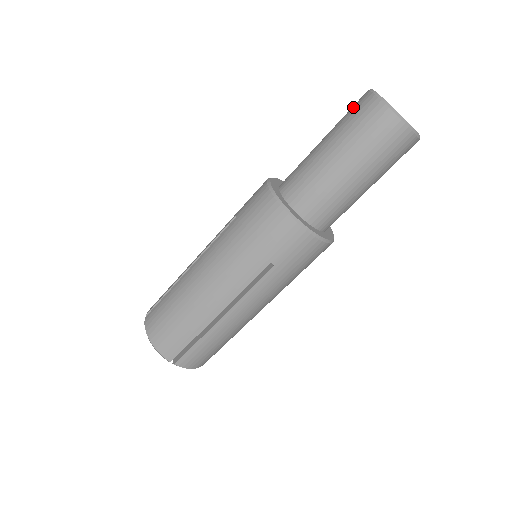
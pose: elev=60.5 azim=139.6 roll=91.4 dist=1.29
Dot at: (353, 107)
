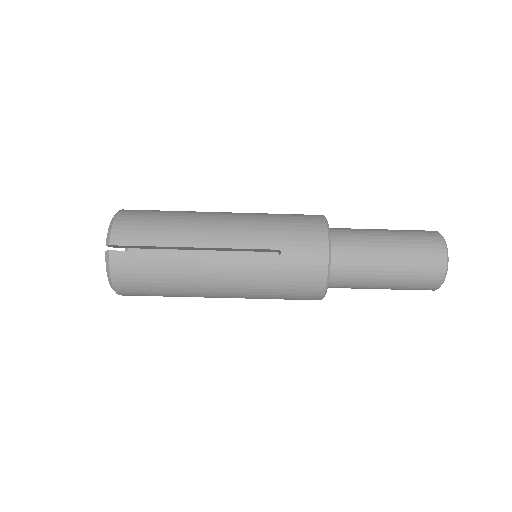
Dot at: occluded
